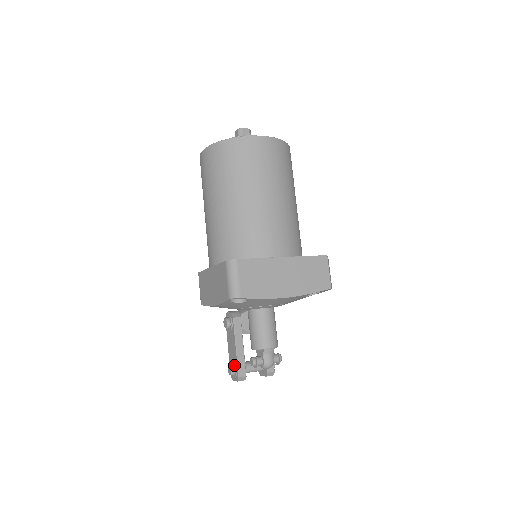
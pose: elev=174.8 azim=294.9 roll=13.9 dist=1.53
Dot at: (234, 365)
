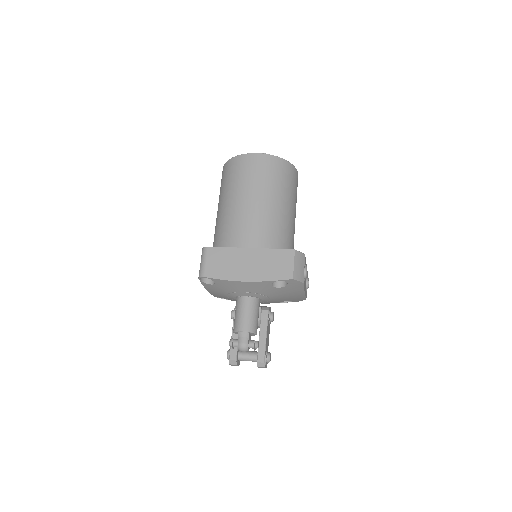
Dot at: occluded
